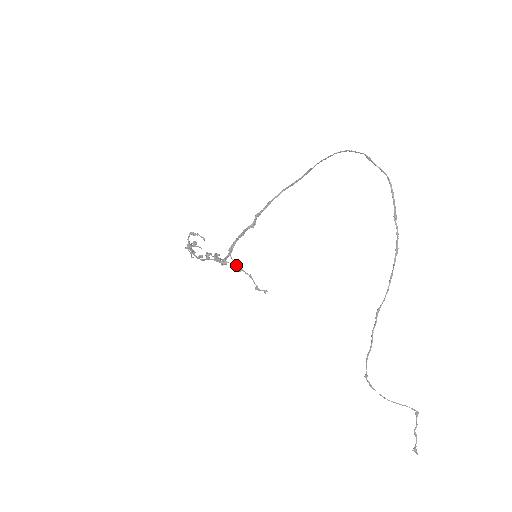
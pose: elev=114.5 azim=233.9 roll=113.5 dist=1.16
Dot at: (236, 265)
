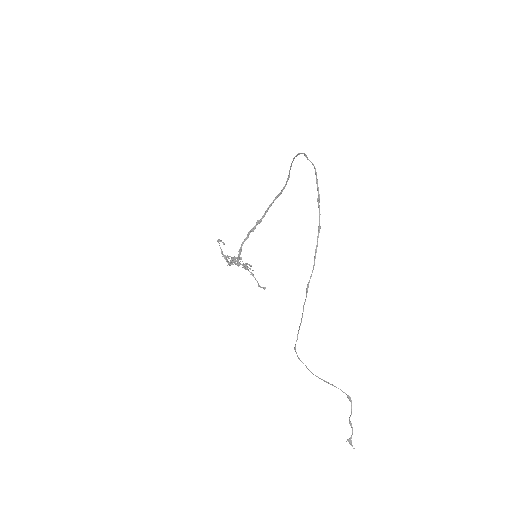
Dot at: (244, 265)
